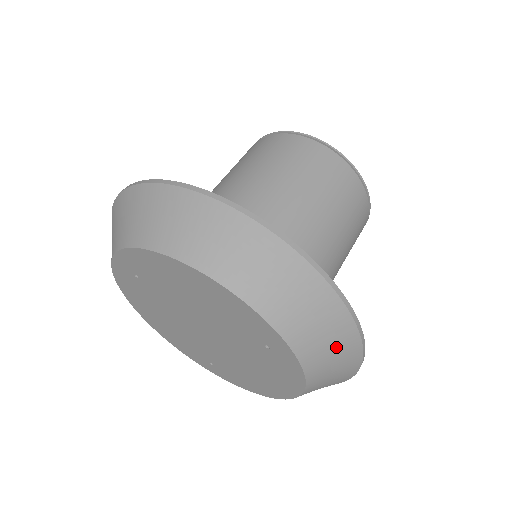
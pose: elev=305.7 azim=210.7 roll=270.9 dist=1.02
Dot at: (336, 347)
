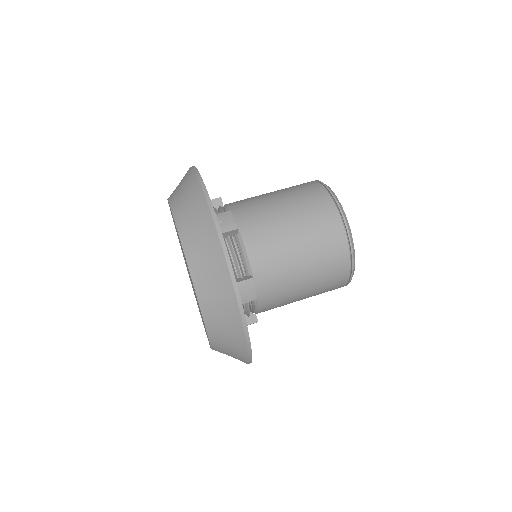
Dot at: occluded
